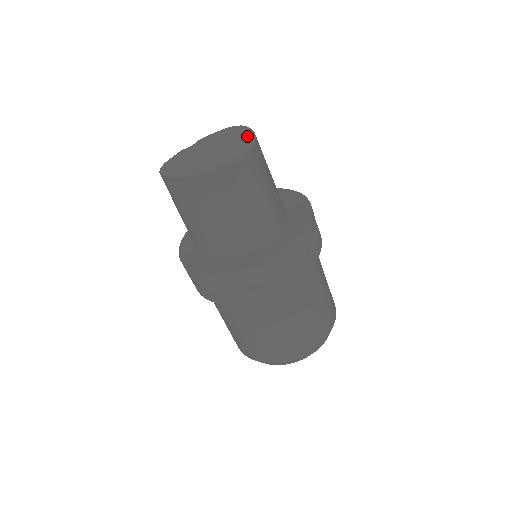
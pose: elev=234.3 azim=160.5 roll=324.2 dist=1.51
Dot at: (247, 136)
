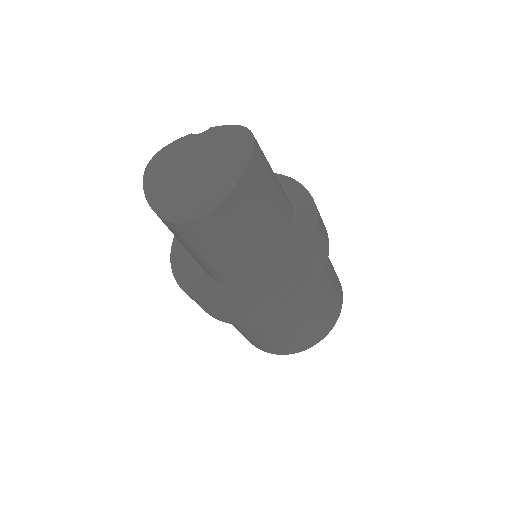
Dot at: (233, 175)
